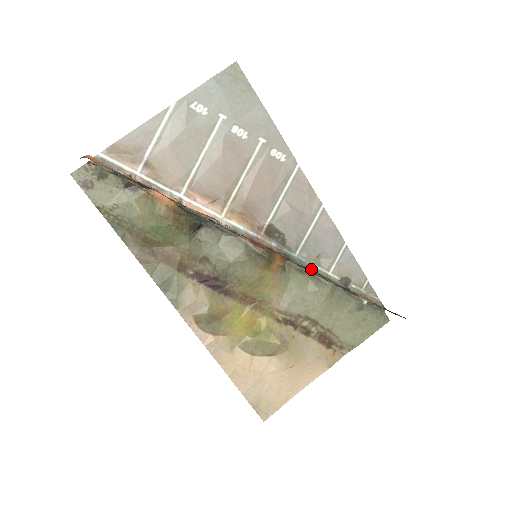
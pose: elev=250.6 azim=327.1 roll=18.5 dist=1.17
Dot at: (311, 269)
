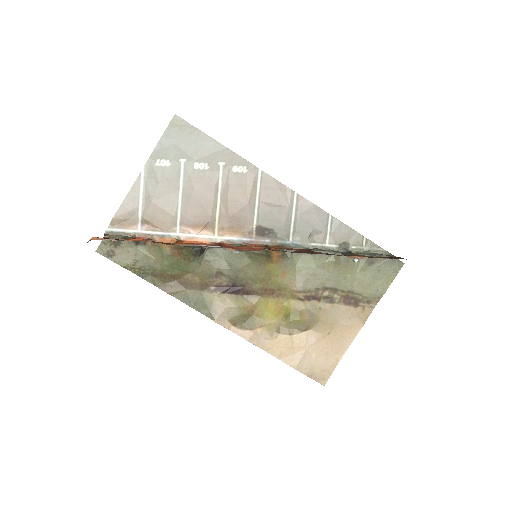
Dot at: (308, 248)
